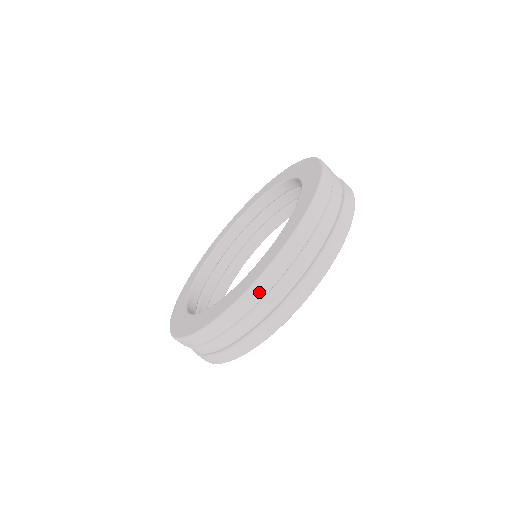
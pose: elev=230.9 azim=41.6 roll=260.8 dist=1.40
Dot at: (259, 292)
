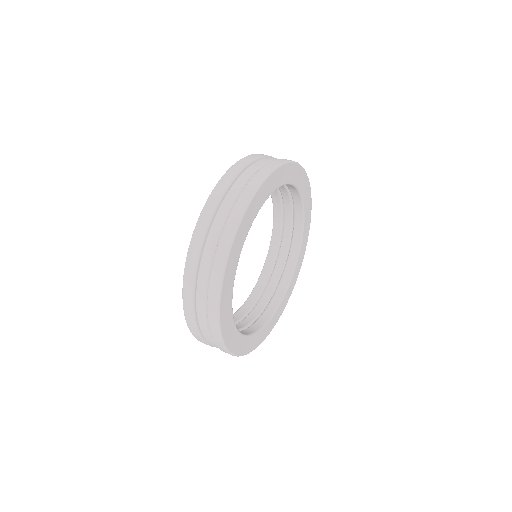
Dot at: (188, 291)
